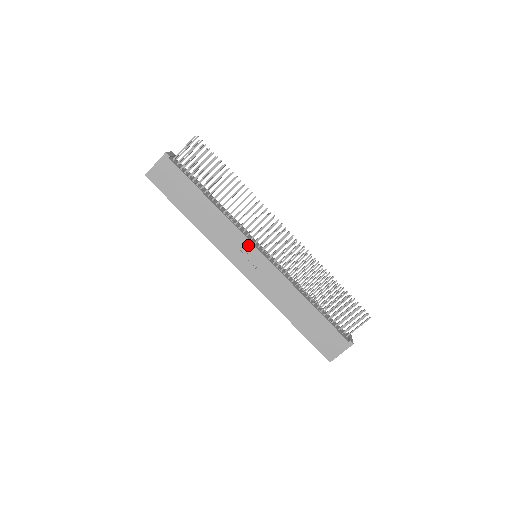
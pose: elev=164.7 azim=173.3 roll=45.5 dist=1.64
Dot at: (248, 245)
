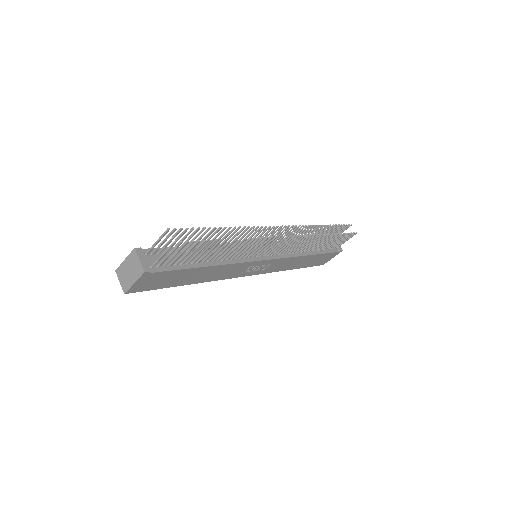
Dot at: (253, 264)
